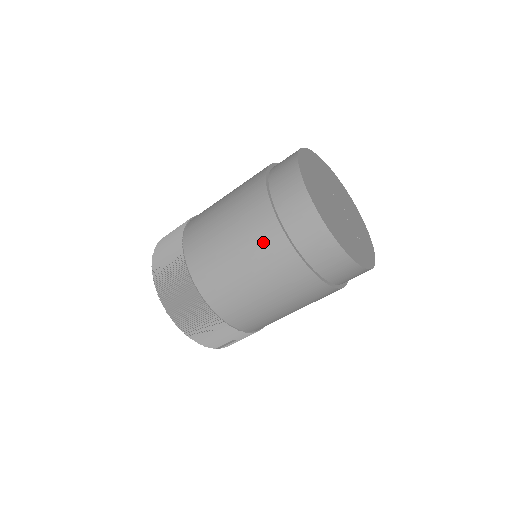
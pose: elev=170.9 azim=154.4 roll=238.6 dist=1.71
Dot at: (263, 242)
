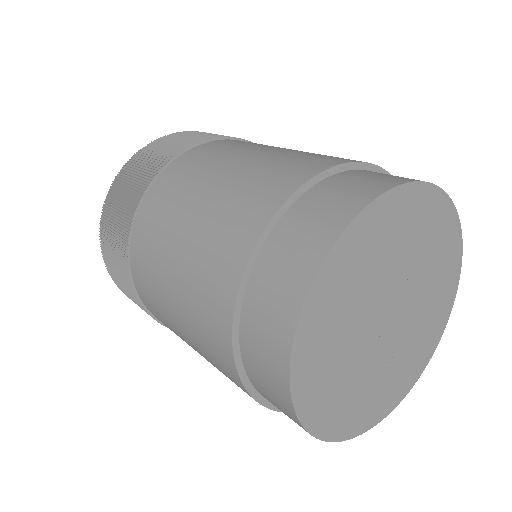
Dot at: (209, 276)
